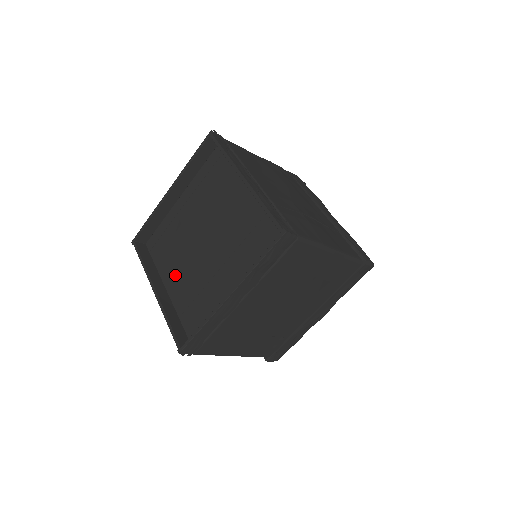
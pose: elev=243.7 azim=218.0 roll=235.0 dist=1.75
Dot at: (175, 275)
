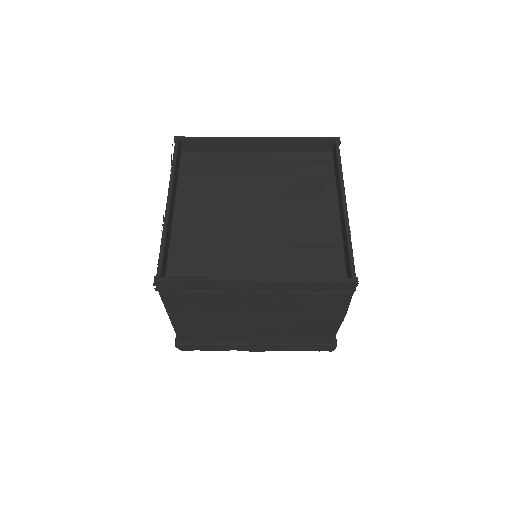
Dot at: (196, 207)
